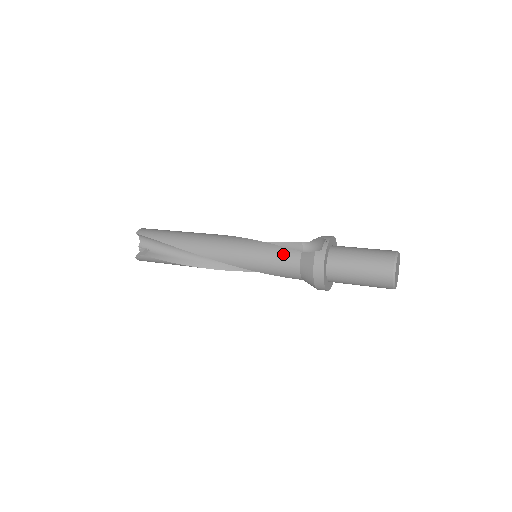
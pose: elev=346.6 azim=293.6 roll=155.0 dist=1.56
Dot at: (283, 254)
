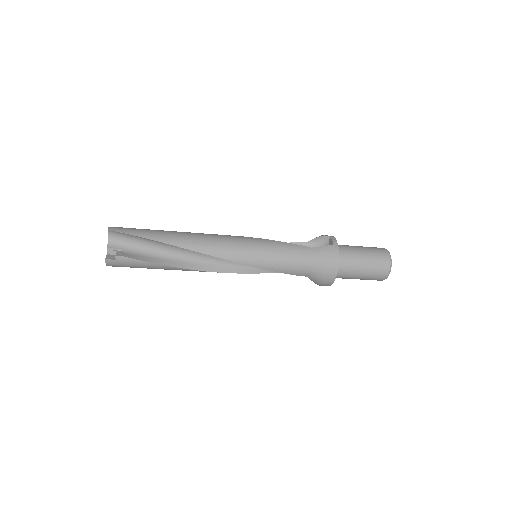
Dot at: (295, 250)
